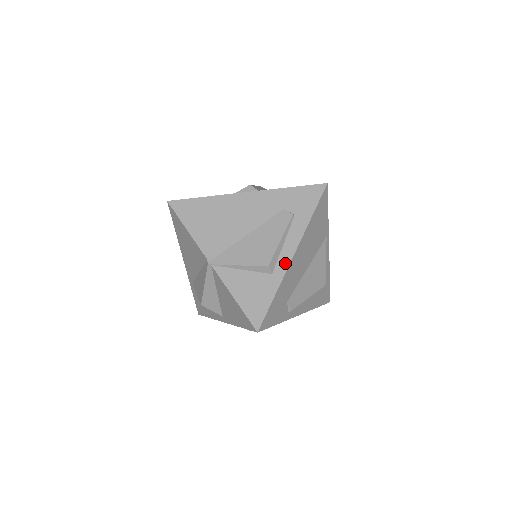
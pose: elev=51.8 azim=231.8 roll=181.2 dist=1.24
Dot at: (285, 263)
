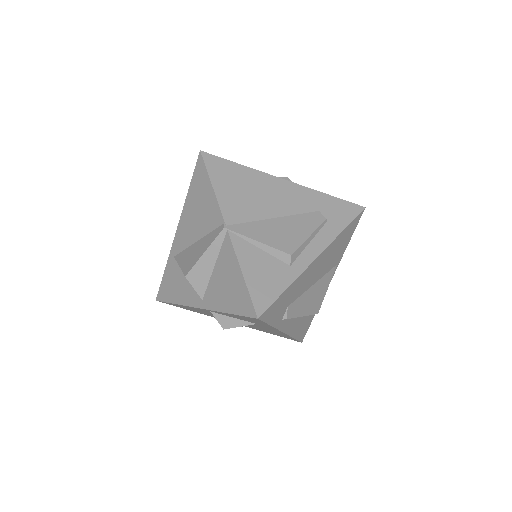
Dot at: (307, 261)
